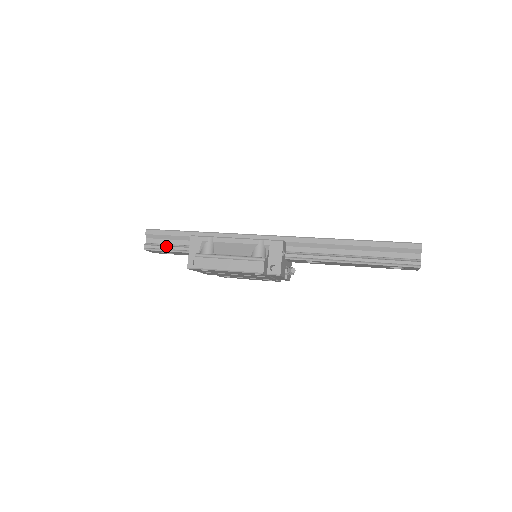
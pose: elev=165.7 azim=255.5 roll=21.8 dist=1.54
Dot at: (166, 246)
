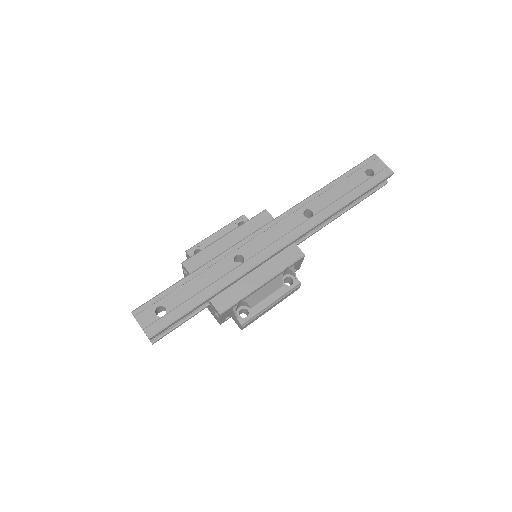
Dot at: (178, 326)
